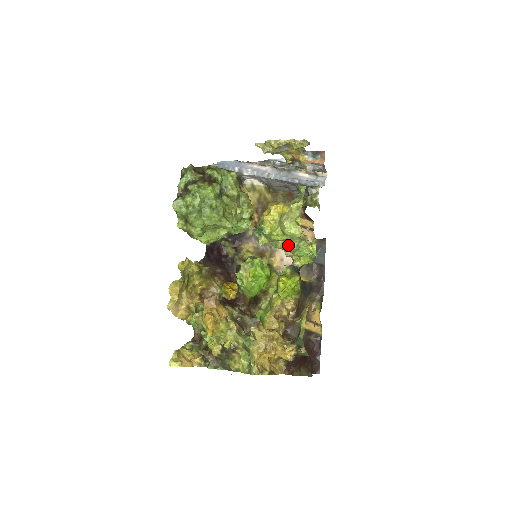
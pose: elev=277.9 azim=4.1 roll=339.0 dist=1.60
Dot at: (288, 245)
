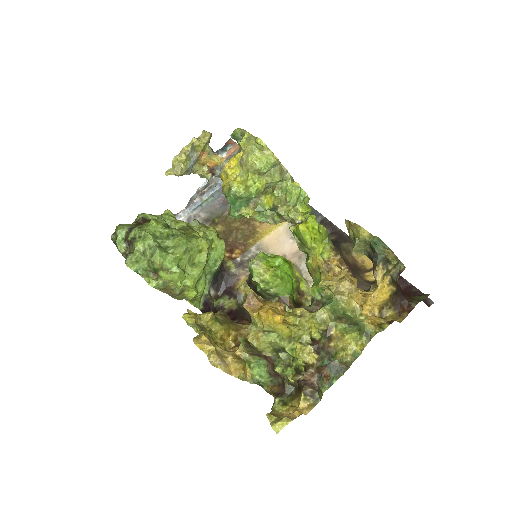
Dot at: (274, 202)
